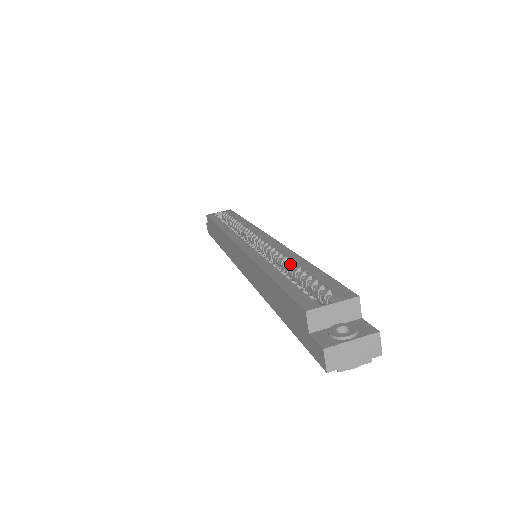
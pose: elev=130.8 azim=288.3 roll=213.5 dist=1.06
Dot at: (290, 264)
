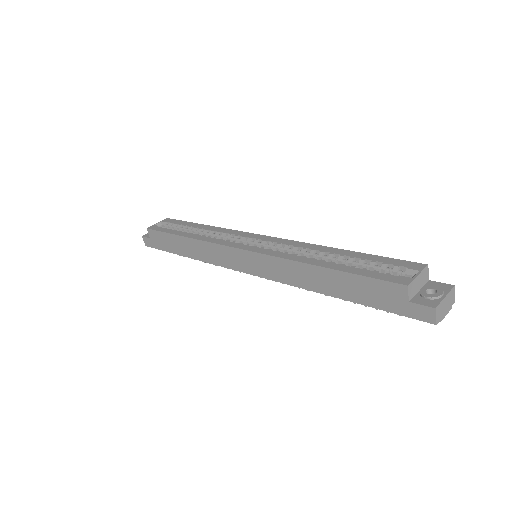
Dot at: (325, 255)
